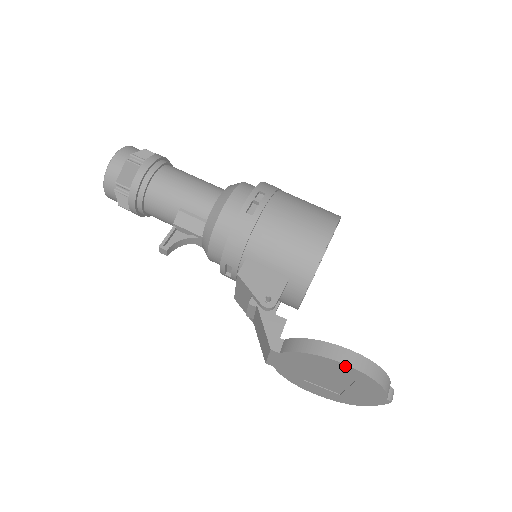
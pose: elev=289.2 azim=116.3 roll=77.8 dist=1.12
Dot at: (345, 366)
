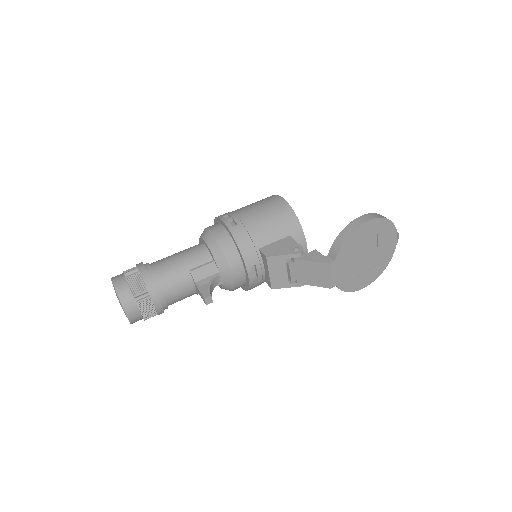
Dot at: (368, 223)
